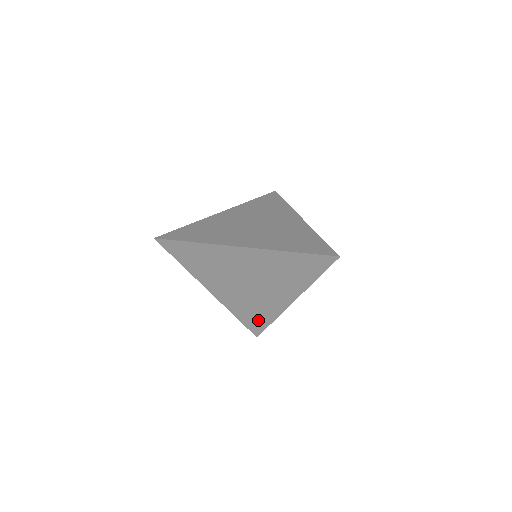
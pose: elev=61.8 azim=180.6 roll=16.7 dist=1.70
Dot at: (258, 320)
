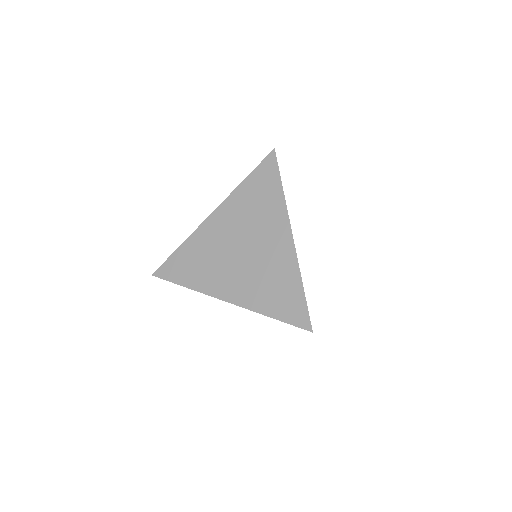
Dot at: occluded
